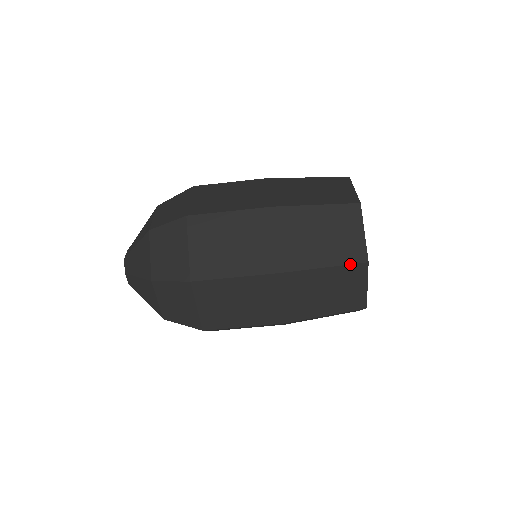
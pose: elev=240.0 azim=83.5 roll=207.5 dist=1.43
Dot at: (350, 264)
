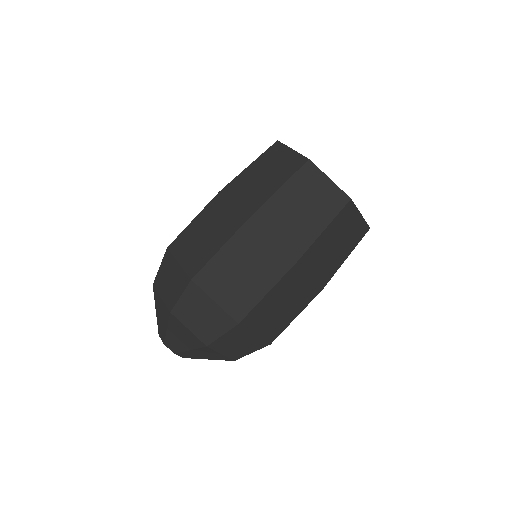
Dot at: (340, 212)
